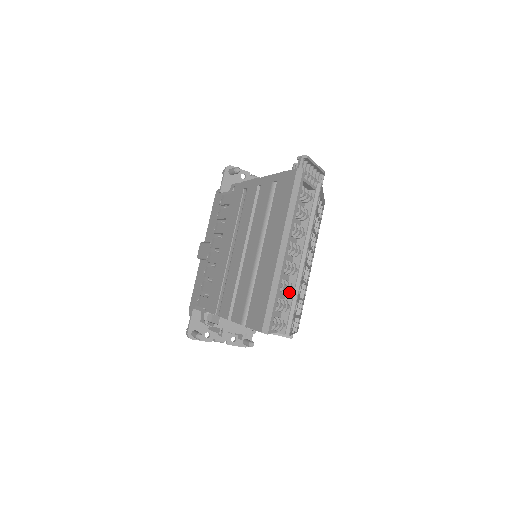
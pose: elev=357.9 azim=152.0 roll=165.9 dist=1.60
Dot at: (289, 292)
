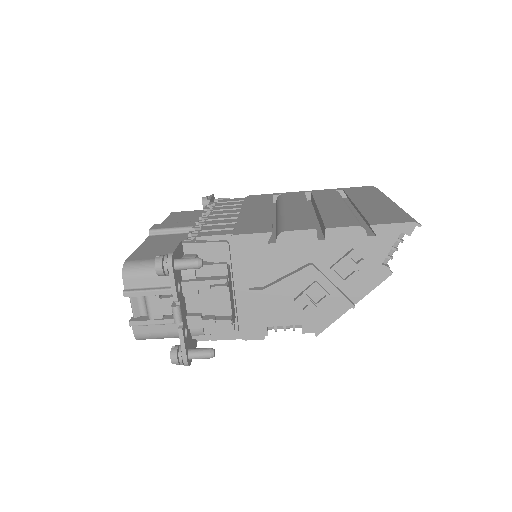
Dot at: occluded
